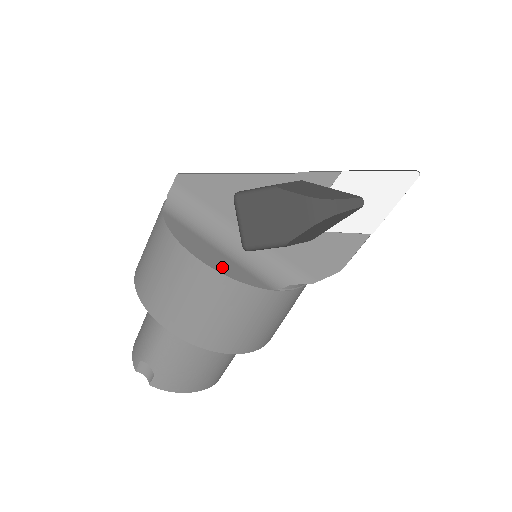
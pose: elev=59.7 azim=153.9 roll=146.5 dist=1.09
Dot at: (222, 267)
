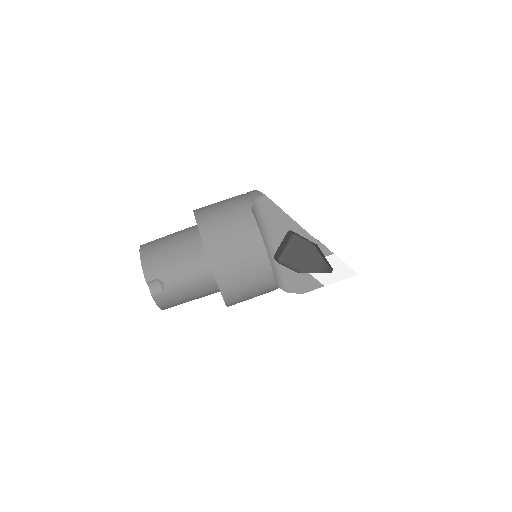
Dot at: occluded
